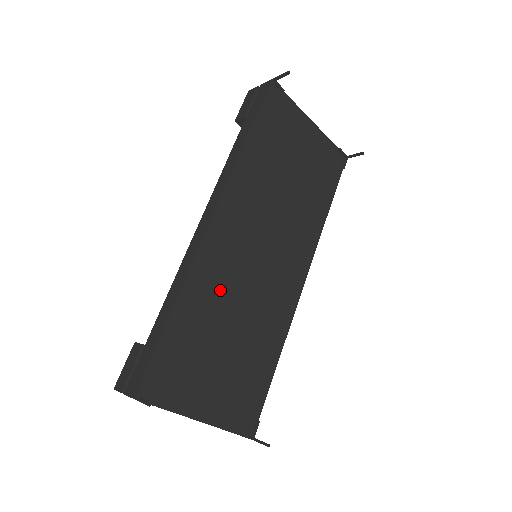
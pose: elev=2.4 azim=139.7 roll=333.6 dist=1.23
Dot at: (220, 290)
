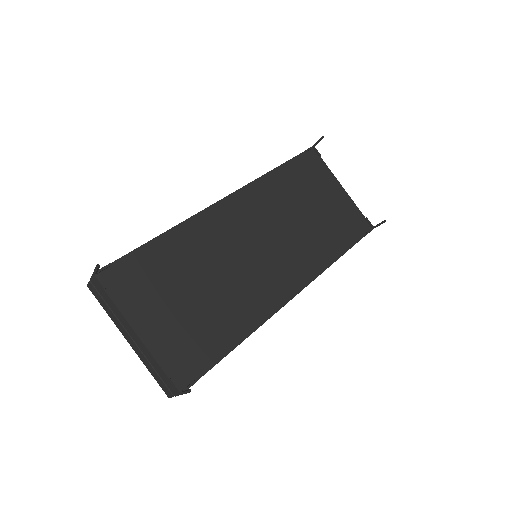
Dot at: (207, 249)
